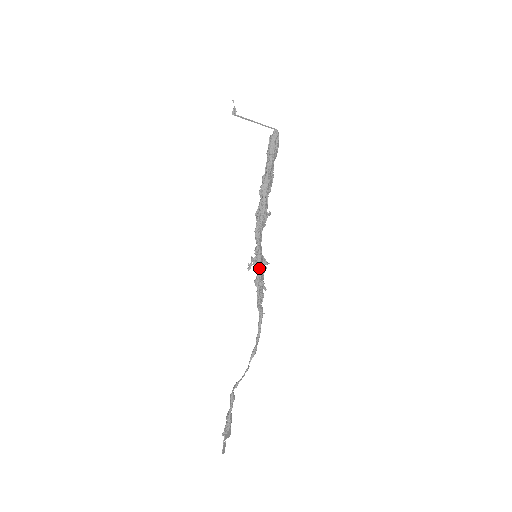
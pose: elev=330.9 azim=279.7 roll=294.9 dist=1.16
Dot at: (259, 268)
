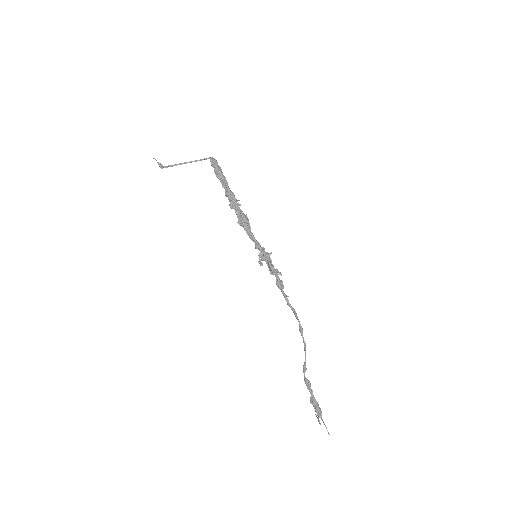
Dot at: (269, 259)
